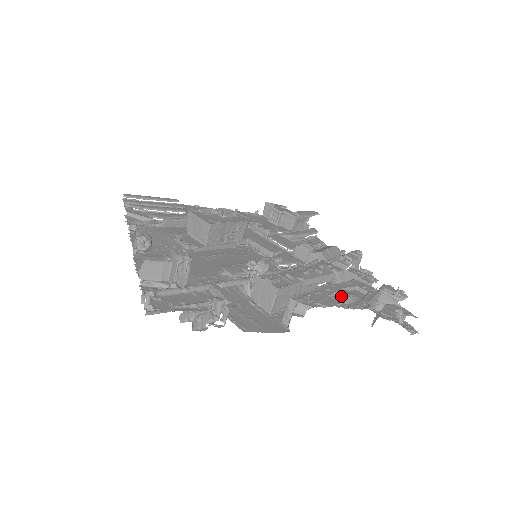
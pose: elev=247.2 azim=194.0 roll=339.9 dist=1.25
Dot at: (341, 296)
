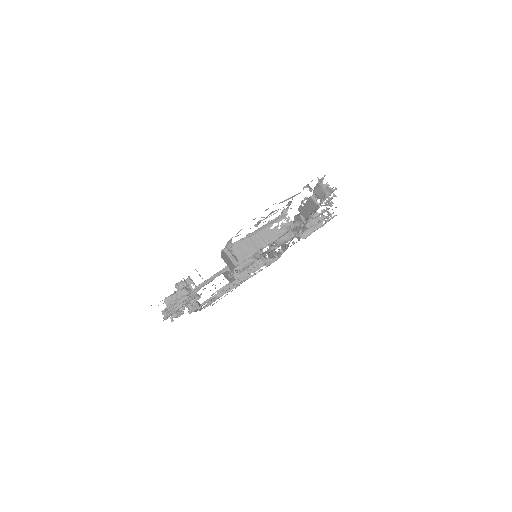
Dot at: occluded
